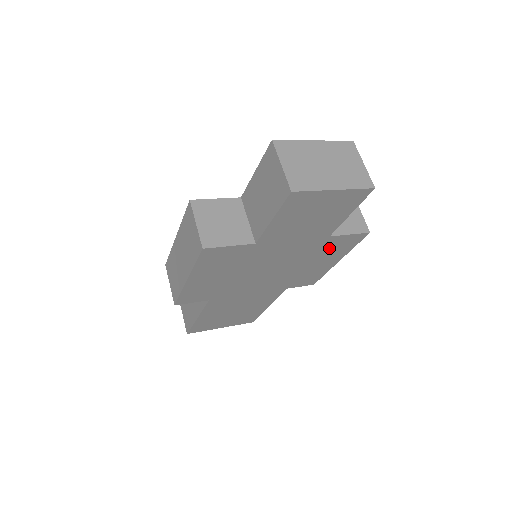
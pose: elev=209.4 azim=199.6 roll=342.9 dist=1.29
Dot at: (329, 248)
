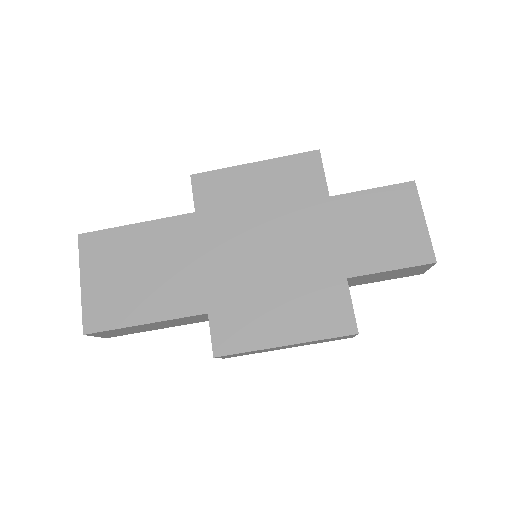
Dot at: (320, 300)
